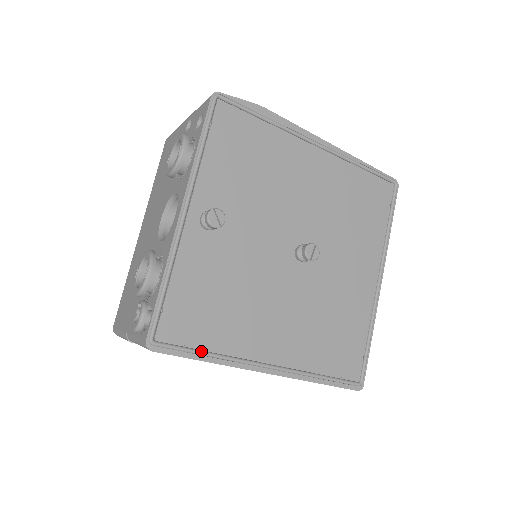
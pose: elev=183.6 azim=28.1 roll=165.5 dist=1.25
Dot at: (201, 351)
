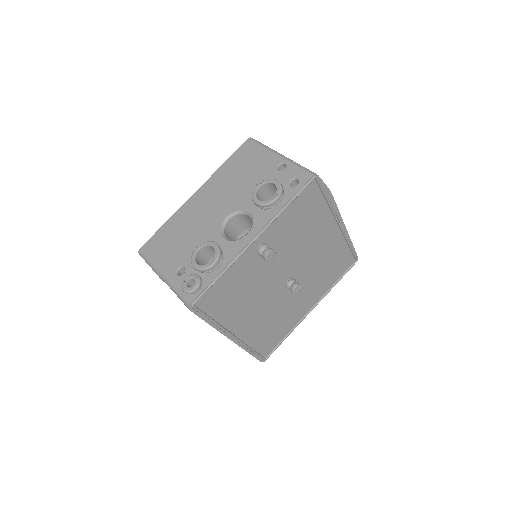
Dot at: (211, 318)
